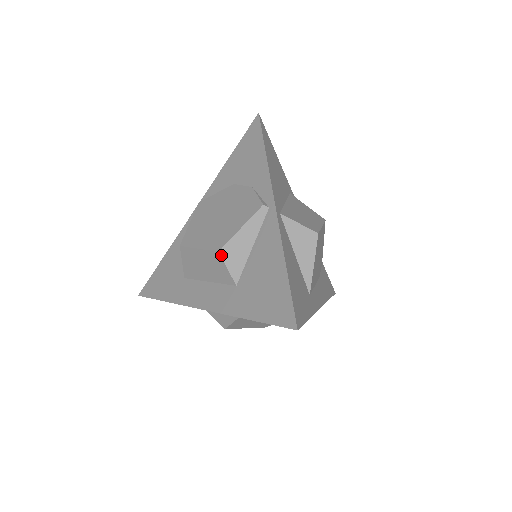
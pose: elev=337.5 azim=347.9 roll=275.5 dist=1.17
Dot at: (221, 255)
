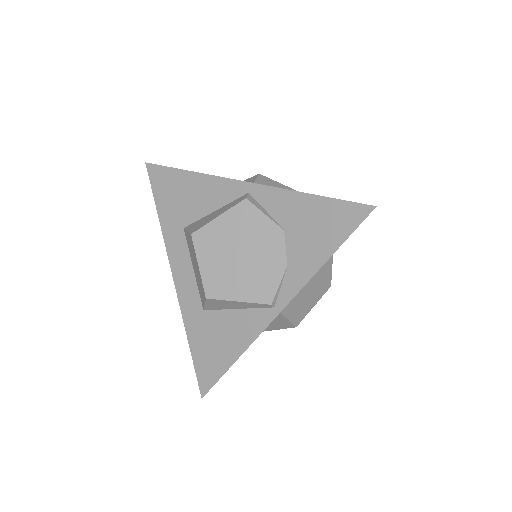
Dot at: (207, 300)
